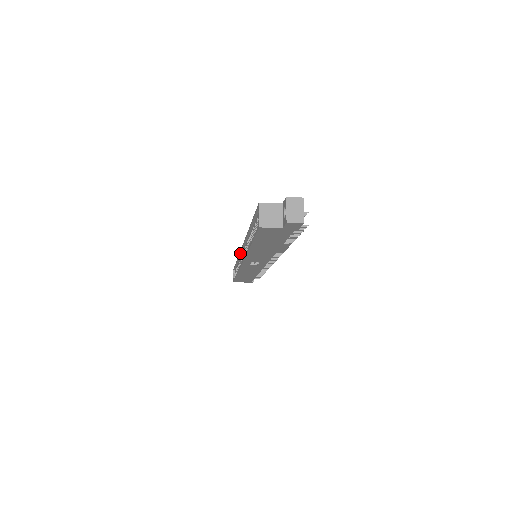
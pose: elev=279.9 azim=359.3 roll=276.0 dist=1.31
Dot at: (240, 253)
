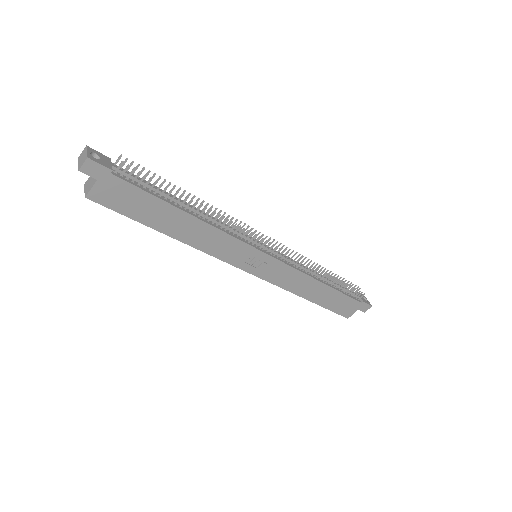
Dot at: occluded
